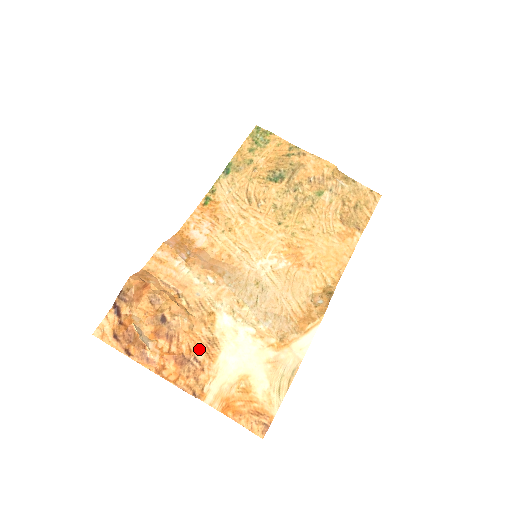
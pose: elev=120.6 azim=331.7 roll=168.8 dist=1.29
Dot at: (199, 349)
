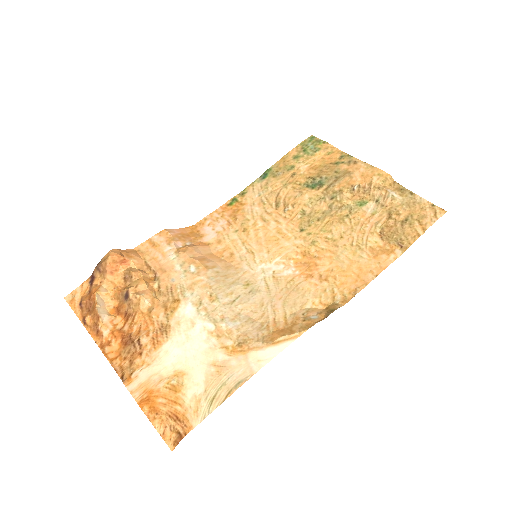
Dot at: (147, 332)
